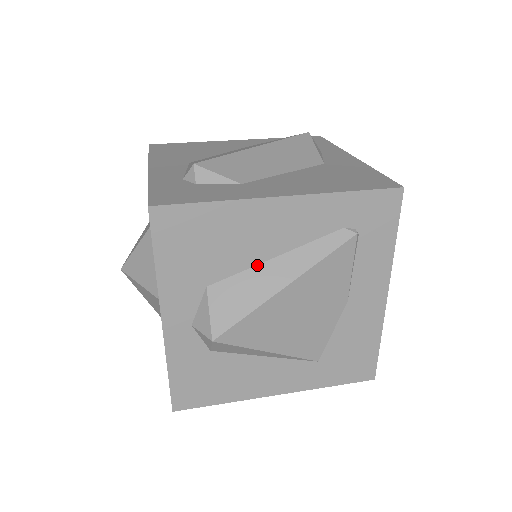
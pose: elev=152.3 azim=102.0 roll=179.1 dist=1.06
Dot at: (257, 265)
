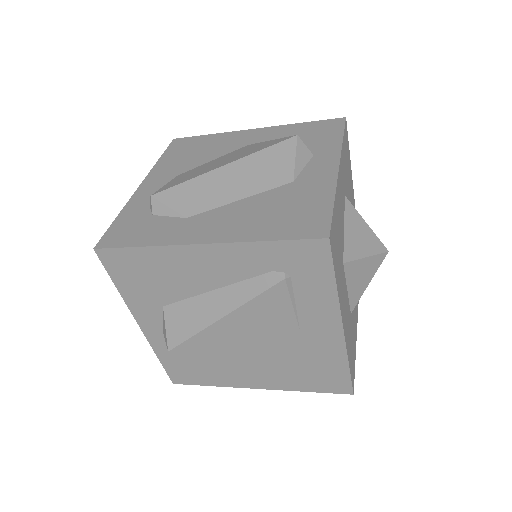
Dot at: (199, 295)
